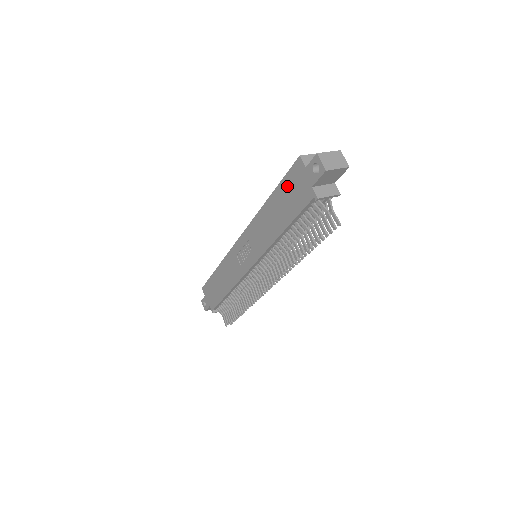
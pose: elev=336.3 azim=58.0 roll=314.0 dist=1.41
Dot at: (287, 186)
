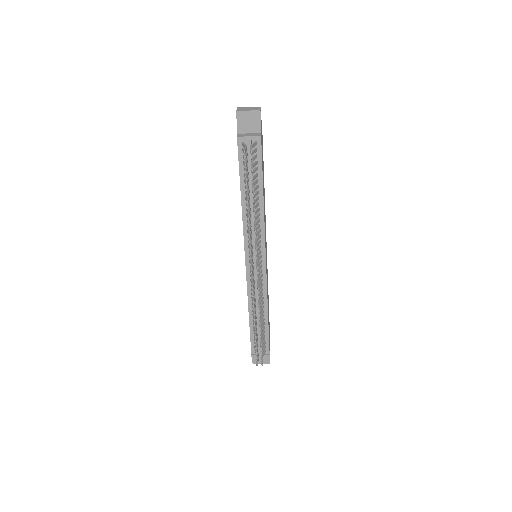
Dot at: occluded
